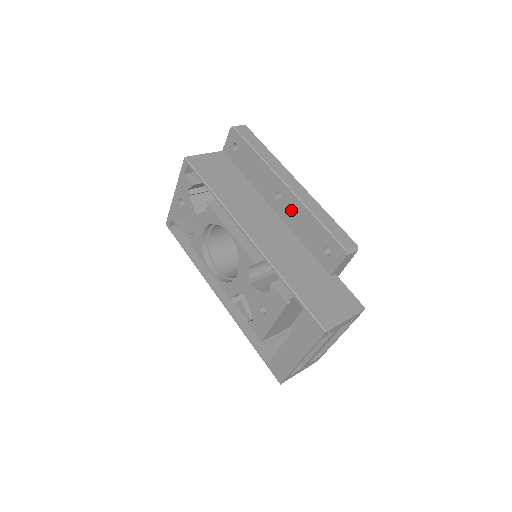
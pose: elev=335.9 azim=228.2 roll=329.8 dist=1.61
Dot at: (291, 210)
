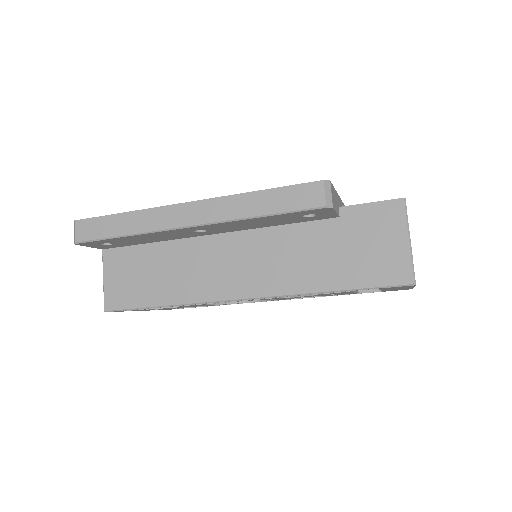
Dot at: (228, 228)
